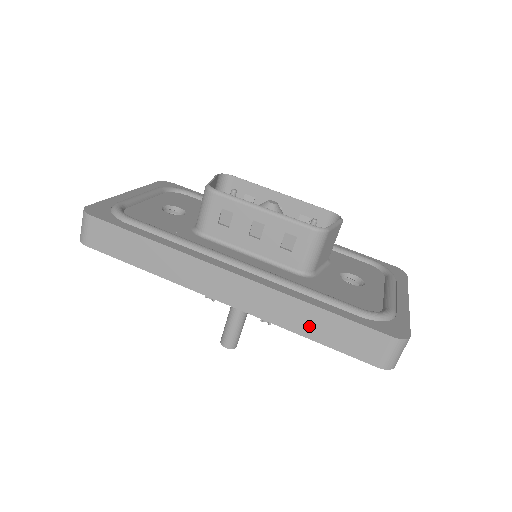
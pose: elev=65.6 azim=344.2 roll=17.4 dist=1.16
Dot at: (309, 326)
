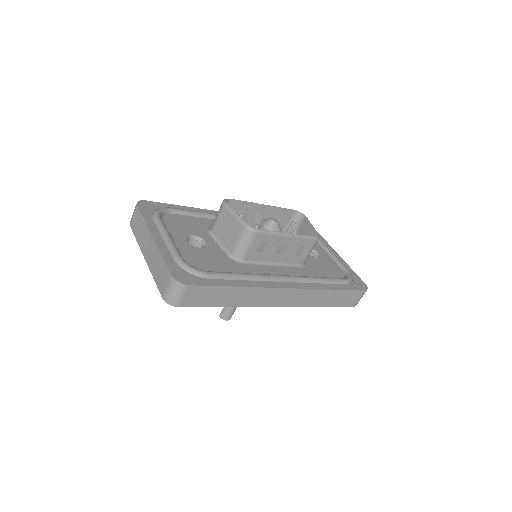
Dot at: (326, 301)
